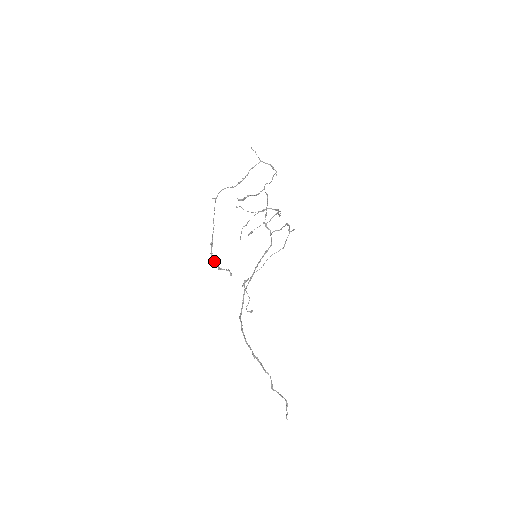
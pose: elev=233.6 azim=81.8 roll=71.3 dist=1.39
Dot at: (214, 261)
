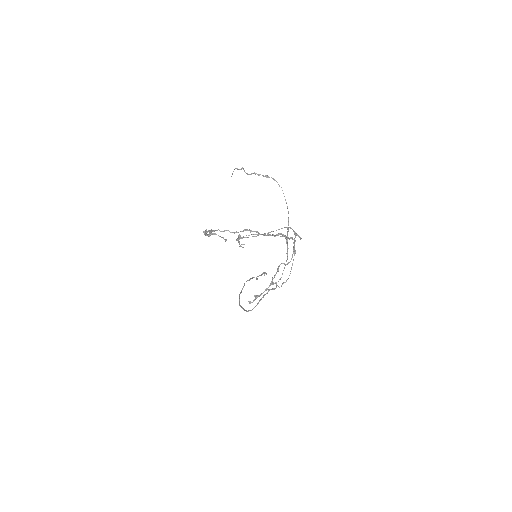
Dot at: (208, 236)
